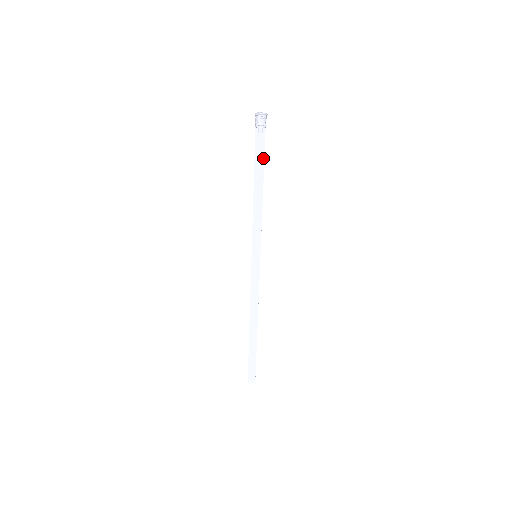
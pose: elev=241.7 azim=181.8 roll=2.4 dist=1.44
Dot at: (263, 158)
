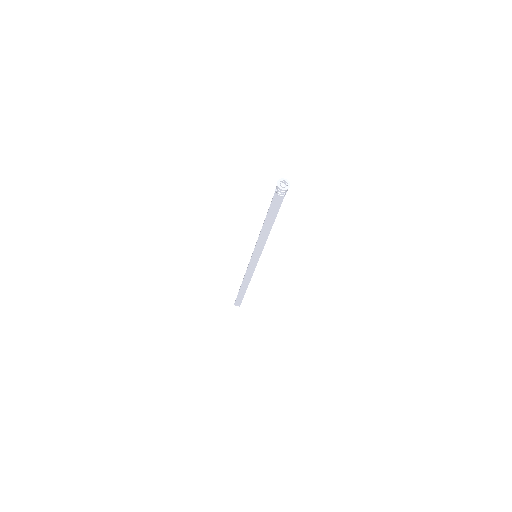
Dot at: (278, 210)
